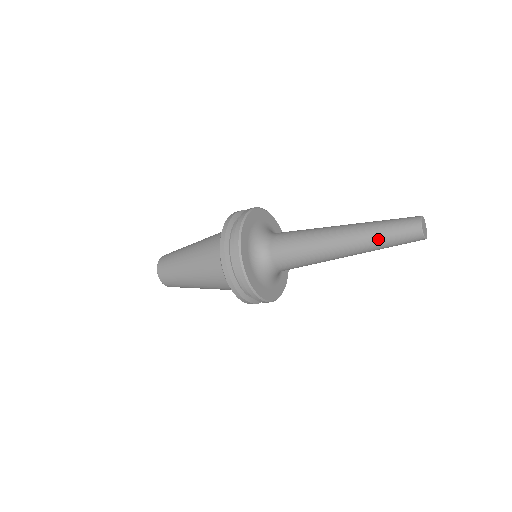
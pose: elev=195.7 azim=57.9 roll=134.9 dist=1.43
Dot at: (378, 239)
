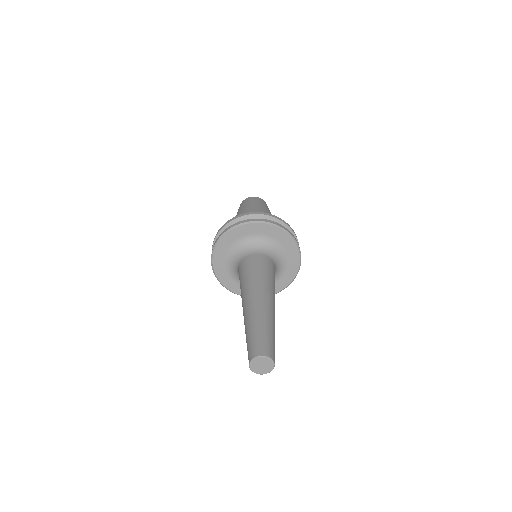
Dot at: occluded
